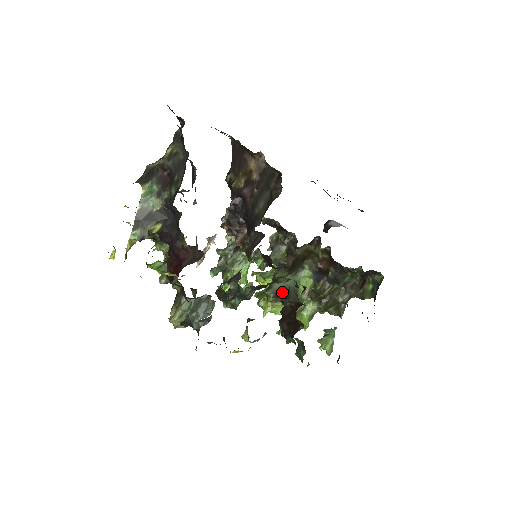
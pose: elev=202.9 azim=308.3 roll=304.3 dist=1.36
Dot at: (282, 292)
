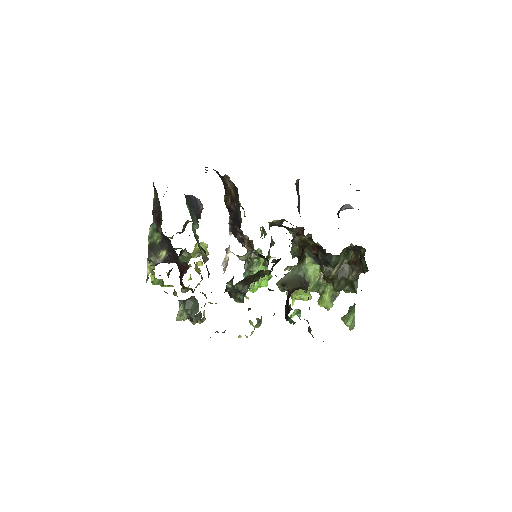
Dot at: (287, 281)
